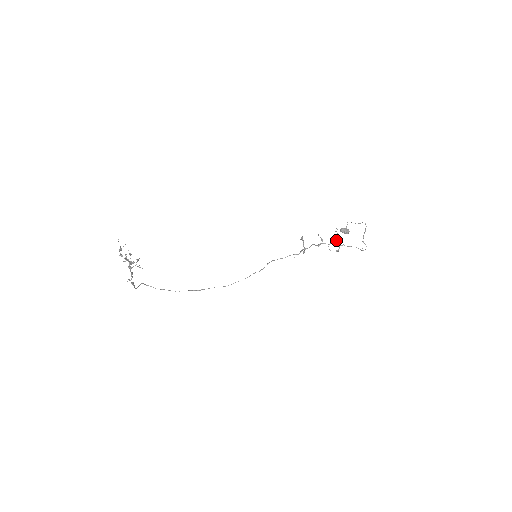
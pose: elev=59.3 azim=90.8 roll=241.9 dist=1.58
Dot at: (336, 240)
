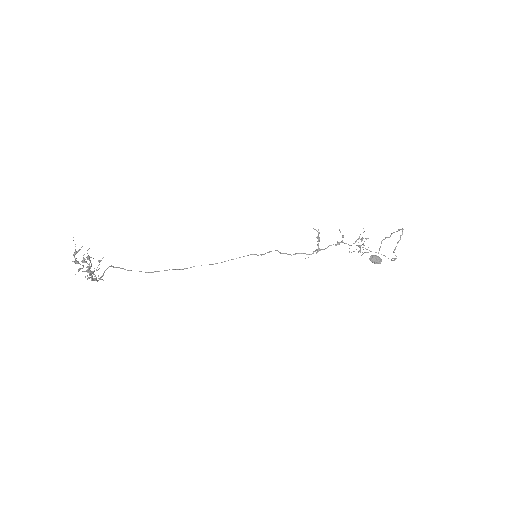
Dot at: occluded
